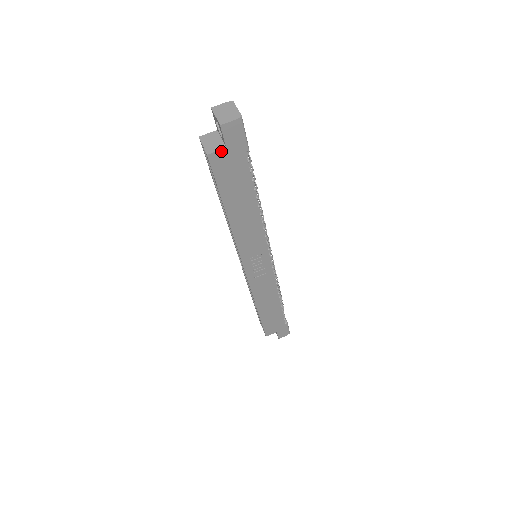
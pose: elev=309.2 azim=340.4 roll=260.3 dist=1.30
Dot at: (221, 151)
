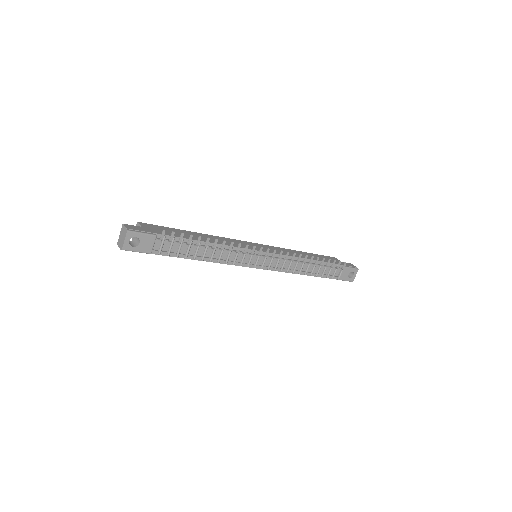
Dot at: occluded
